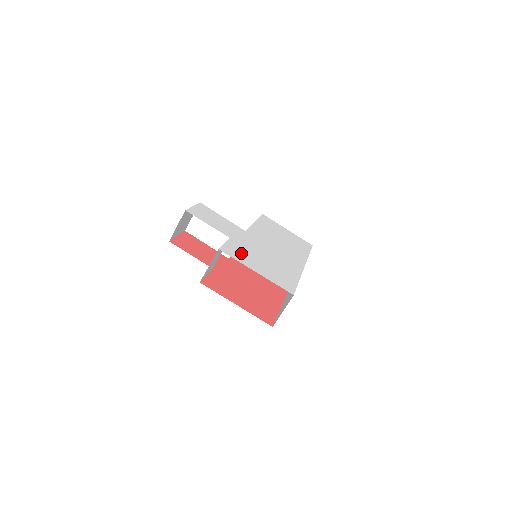
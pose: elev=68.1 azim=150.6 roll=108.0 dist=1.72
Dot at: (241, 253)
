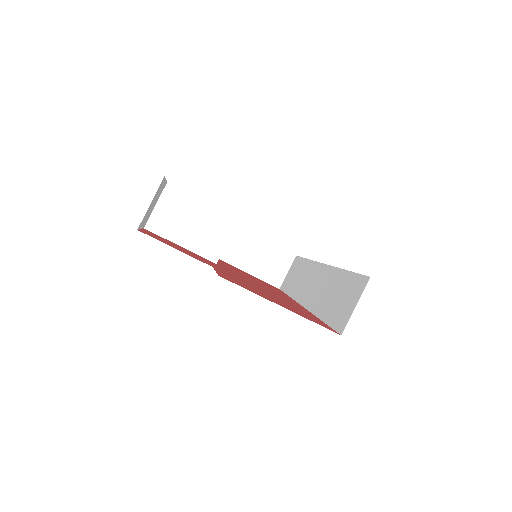
Dot at: occluded
